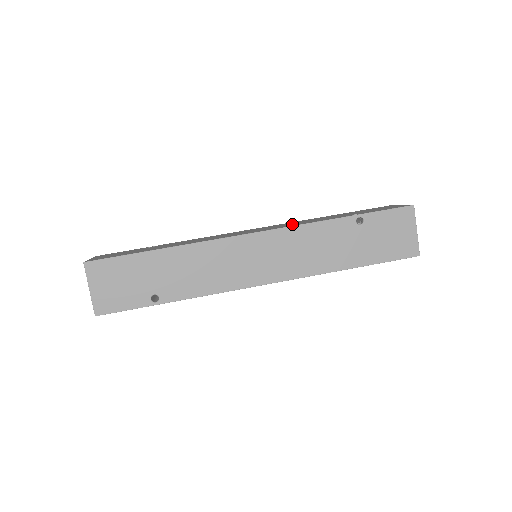
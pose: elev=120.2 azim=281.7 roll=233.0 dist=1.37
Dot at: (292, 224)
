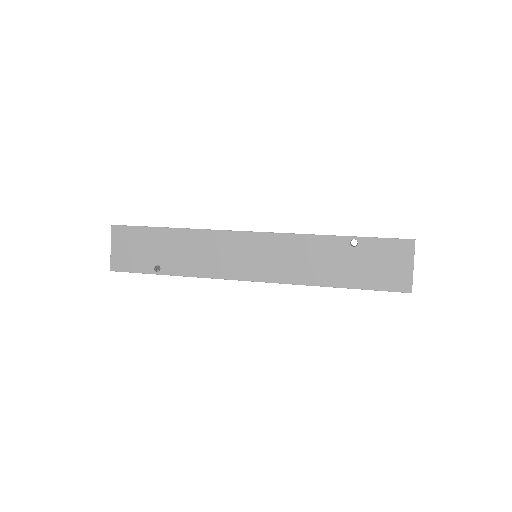
Dot at: occluded
